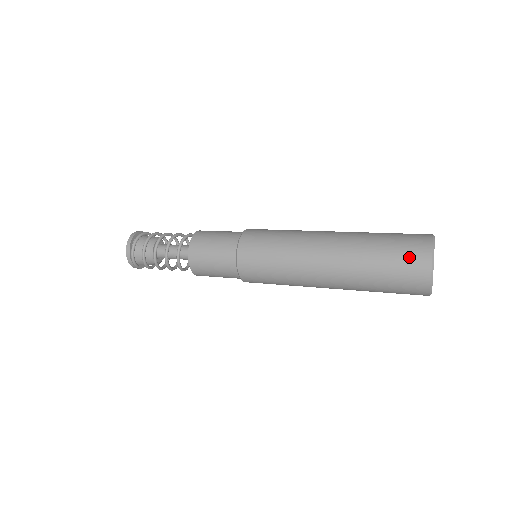
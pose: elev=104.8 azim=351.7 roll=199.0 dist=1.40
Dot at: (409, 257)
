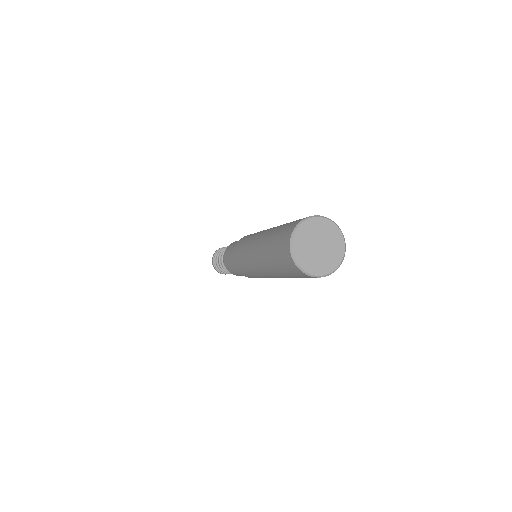
Dot at: (290, 270)
